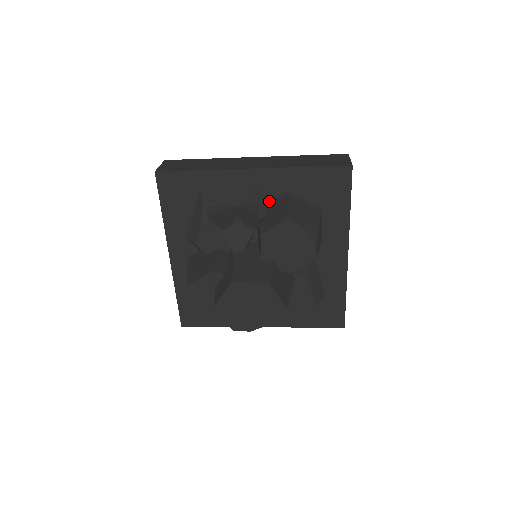
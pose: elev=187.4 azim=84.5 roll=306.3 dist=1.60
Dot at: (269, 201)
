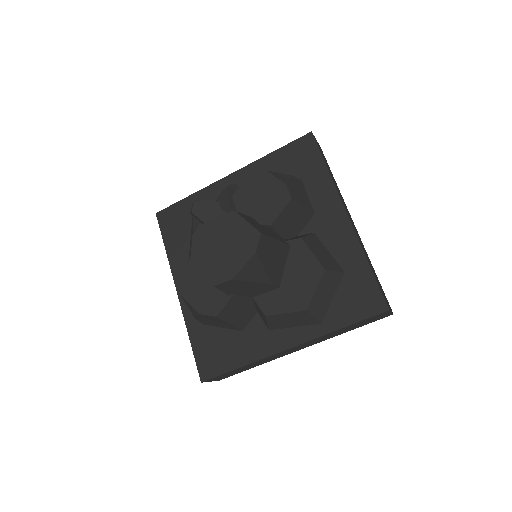
Dot at: occluded
